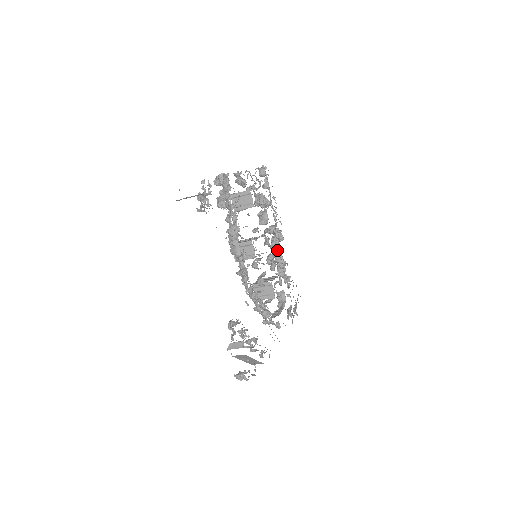
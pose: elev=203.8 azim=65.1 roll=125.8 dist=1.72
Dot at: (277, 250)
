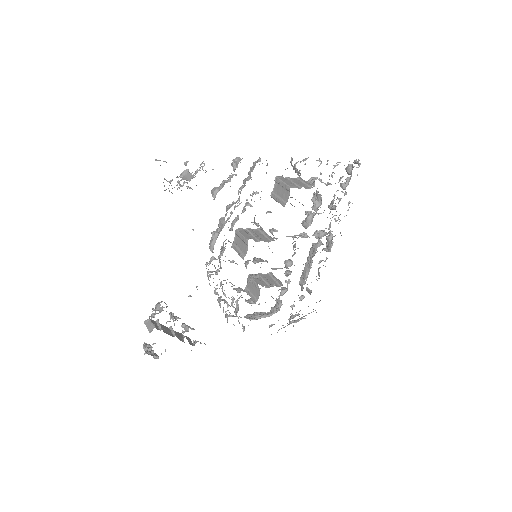
Dot at: (310, 258)
